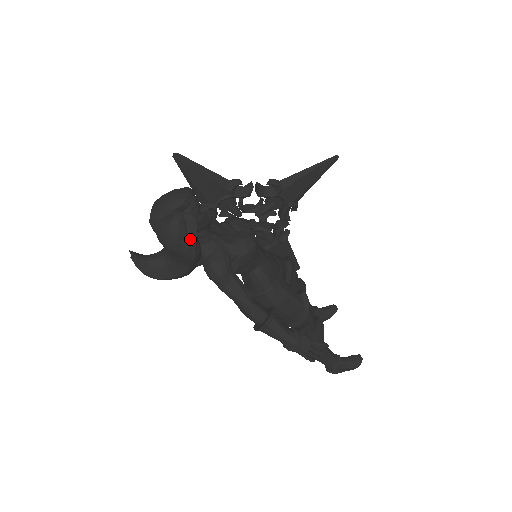
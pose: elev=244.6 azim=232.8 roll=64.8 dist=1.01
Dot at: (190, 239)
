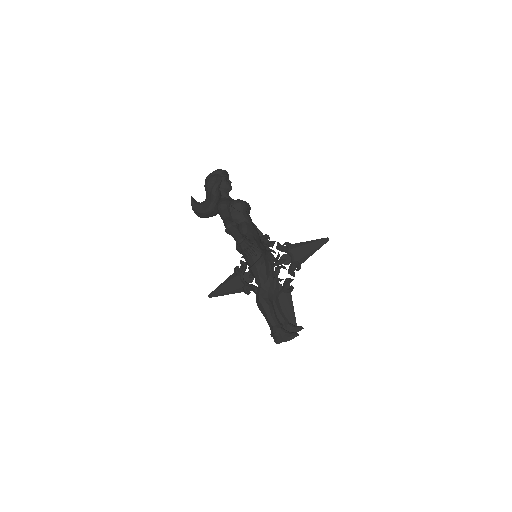
Dot at: (216, 183)
